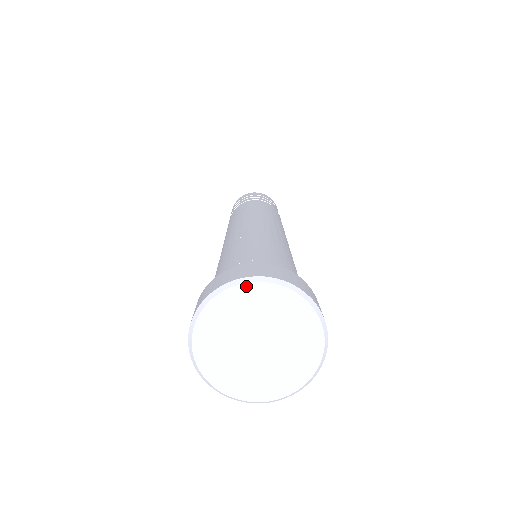
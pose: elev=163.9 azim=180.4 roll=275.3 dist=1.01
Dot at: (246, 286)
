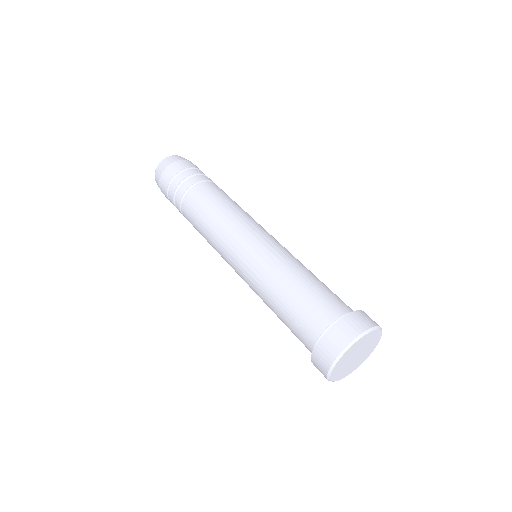
Dot at: (347, 351)
